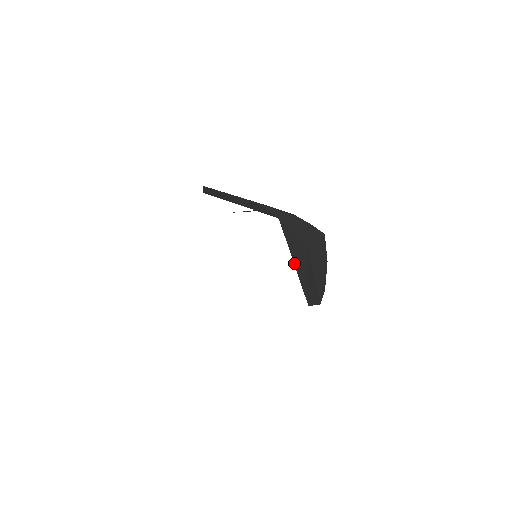
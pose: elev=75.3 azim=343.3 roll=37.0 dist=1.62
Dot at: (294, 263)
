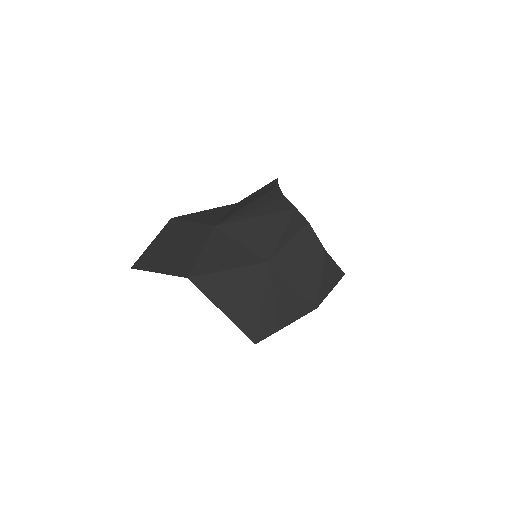
Dot at: (223, 311)
